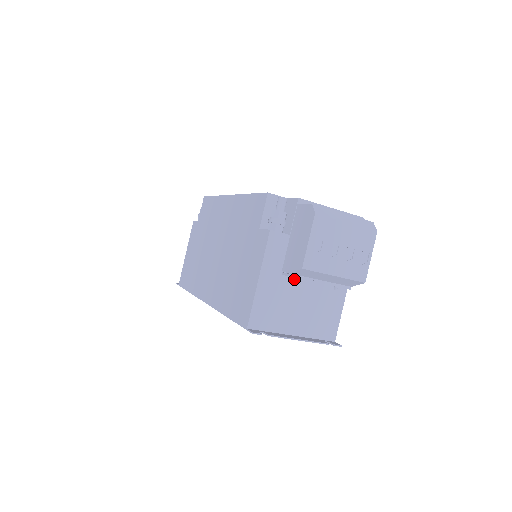
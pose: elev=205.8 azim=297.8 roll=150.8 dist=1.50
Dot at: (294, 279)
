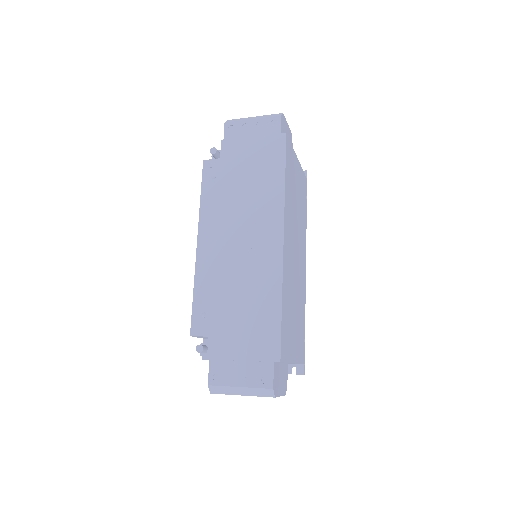
Dot at: occluded
